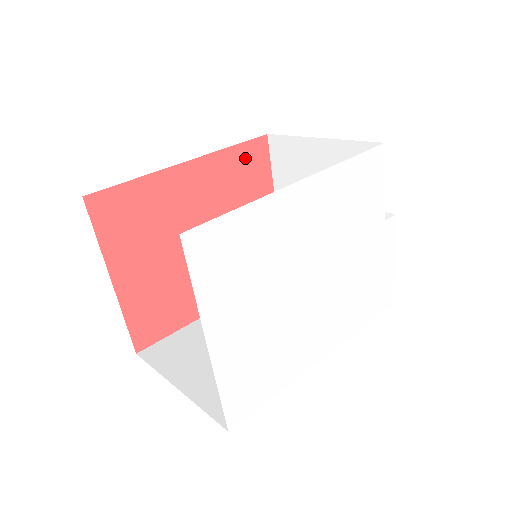
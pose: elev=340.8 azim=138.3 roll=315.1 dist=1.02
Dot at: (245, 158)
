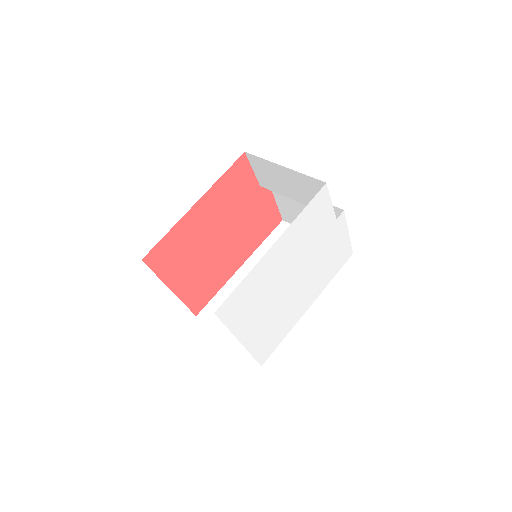
Dot at: (233, 177)
